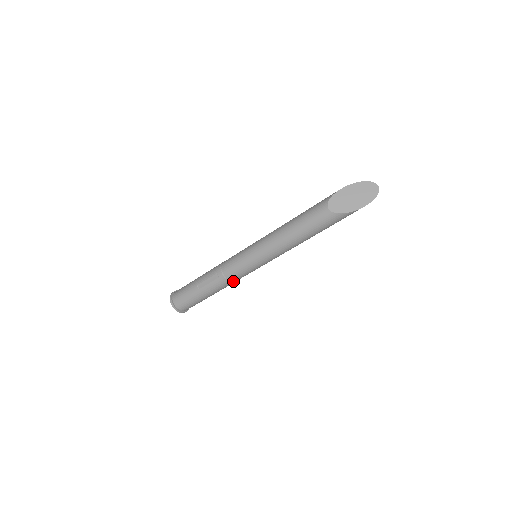
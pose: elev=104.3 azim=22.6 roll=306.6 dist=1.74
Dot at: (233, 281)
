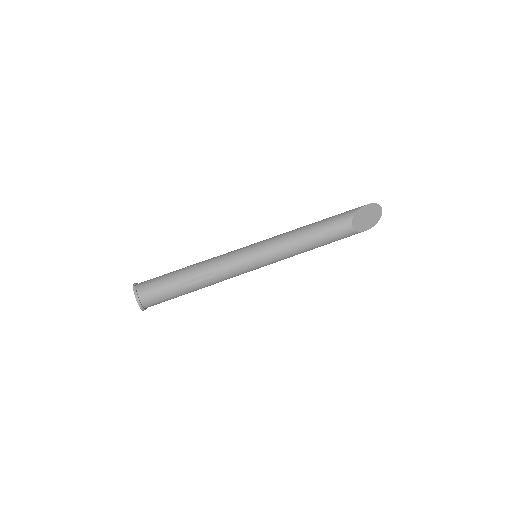
Dot at: occluded
